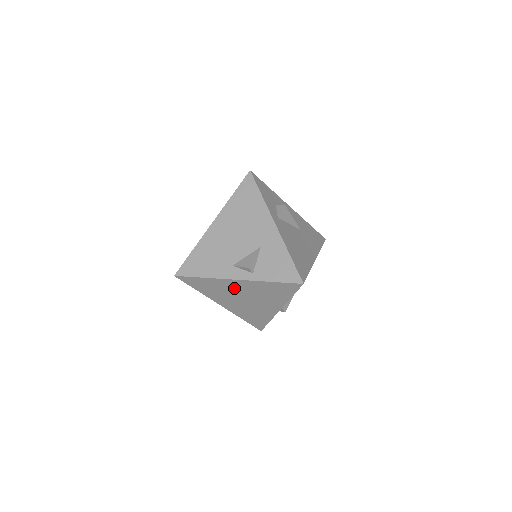
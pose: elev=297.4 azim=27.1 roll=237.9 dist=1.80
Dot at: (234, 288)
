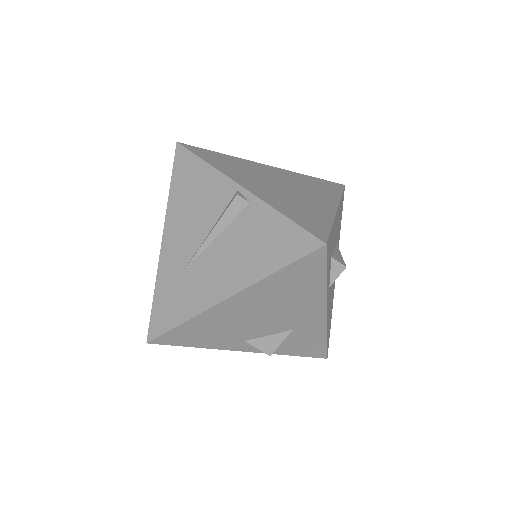
Dot at: occluded
